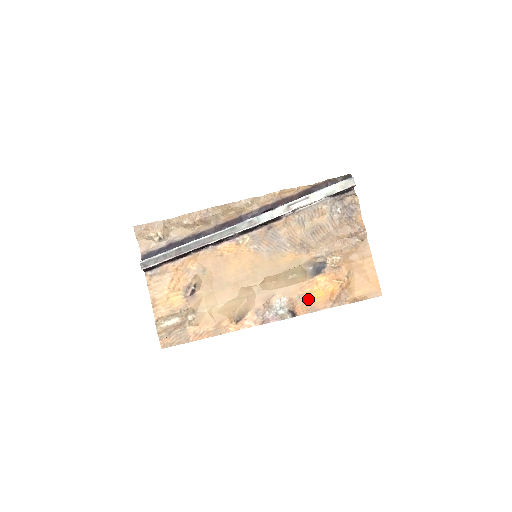
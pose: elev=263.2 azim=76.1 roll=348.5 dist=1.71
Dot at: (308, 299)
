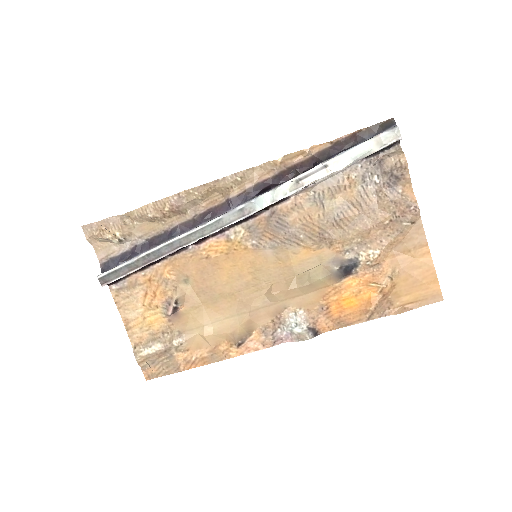
Dot at: (334, 310)
